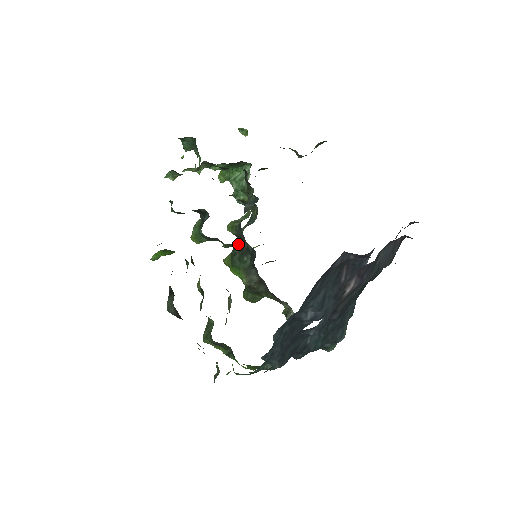
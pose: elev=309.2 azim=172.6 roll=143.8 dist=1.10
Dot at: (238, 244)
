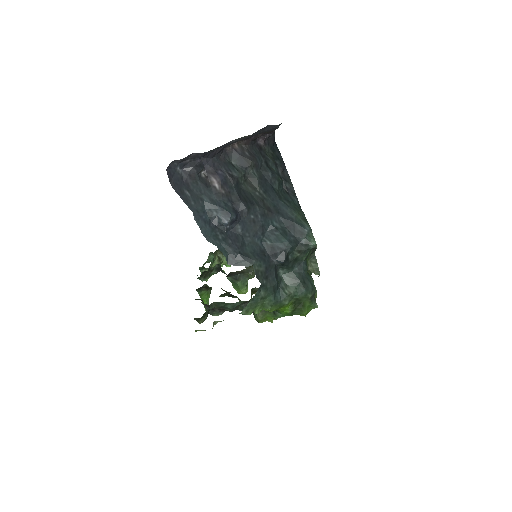
Dot at: occluded
